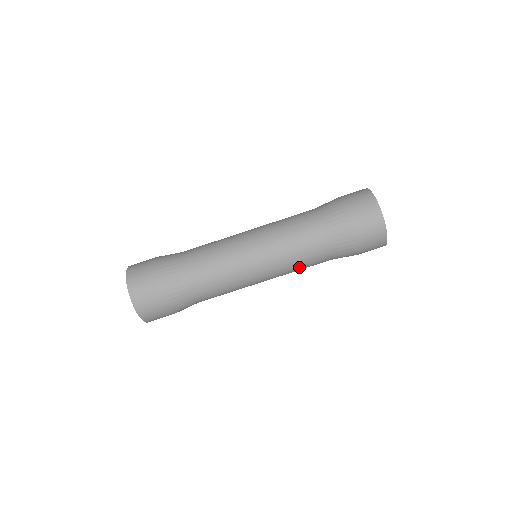
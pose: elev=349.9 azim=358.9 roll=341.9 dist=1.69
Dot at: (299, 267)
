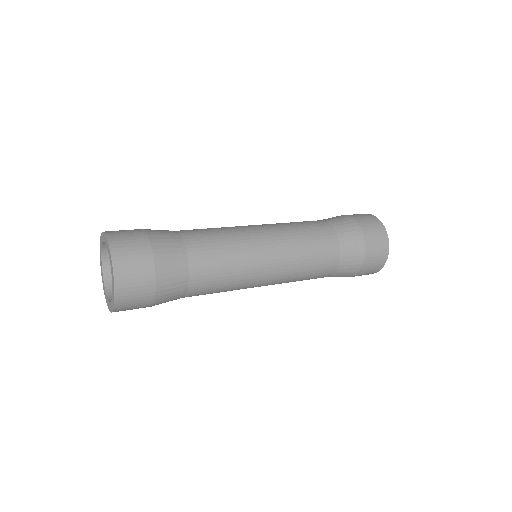
Dot at: (309, 254)
